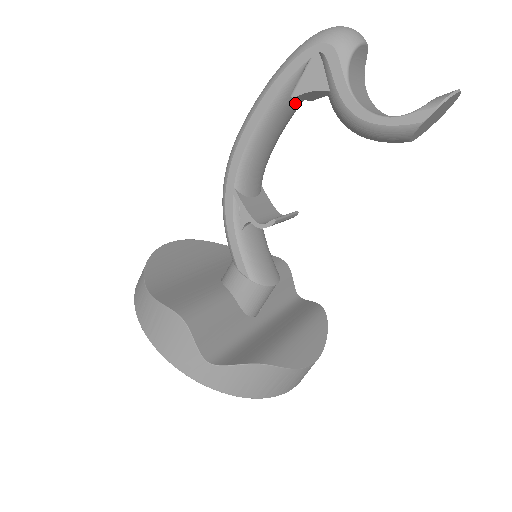
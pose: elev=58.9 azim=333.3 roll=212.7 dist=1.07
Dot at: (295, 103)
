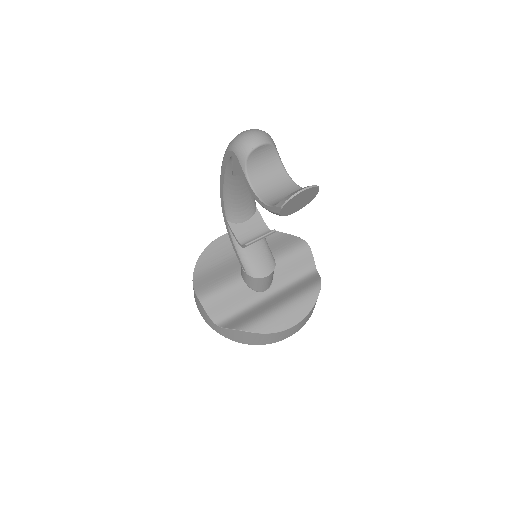
Dot at: occluded
